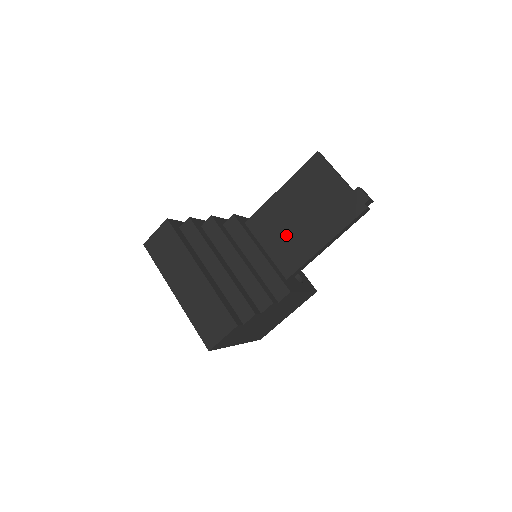
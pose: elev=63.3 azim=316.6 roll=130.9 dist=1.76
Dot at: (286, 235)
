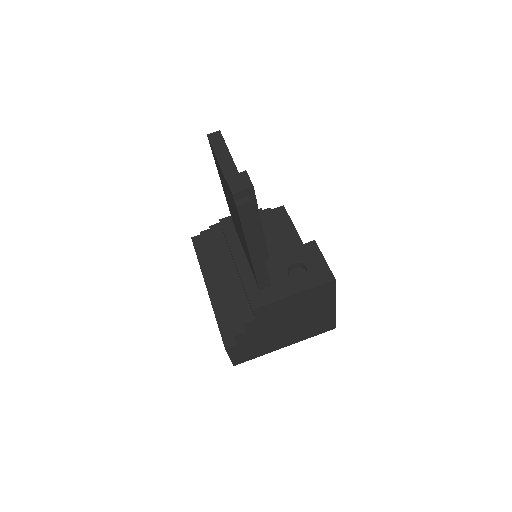
Dot at: (241, 239)
